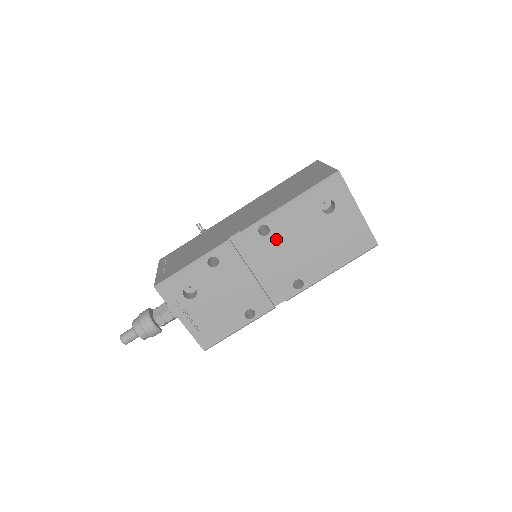
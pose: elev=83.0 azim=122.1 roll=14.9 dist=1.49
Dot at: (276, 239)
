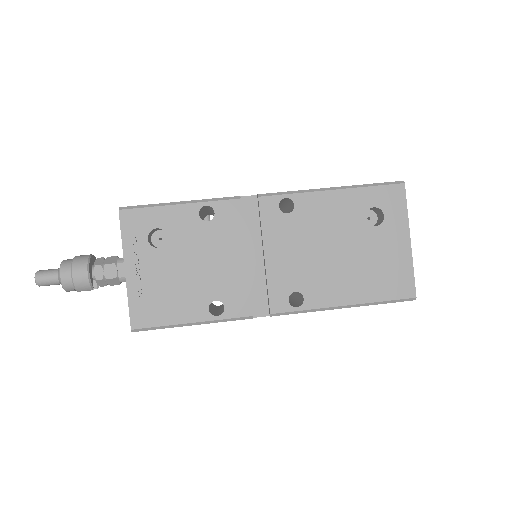
Dot at: (296, 224)
